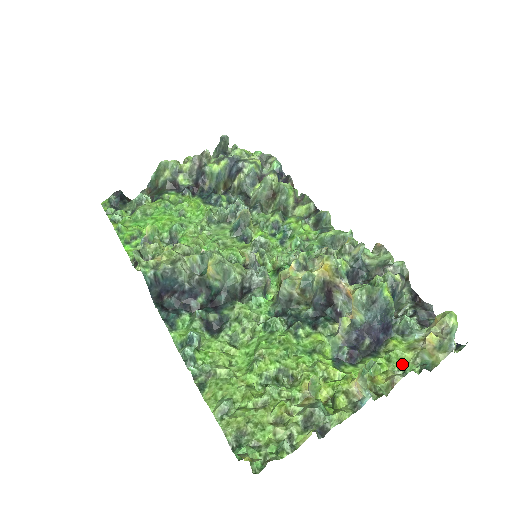
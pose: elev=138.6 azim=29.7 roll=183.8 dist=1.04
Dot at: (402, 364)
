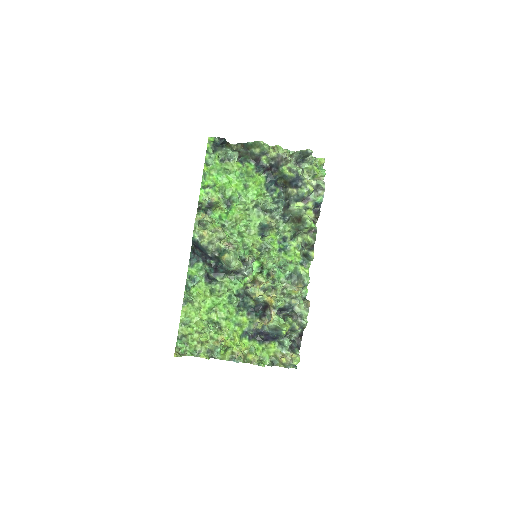
Dot at: (265, 356)
